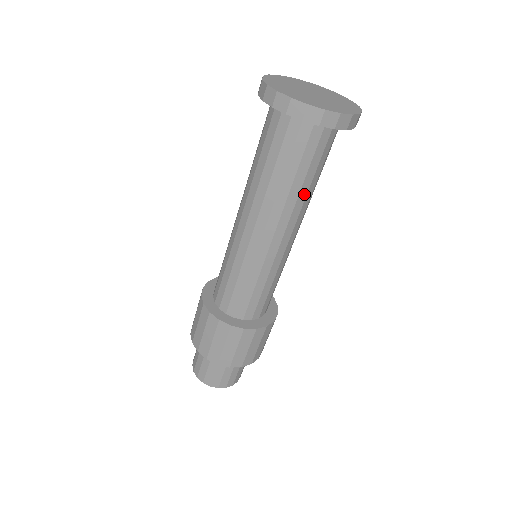
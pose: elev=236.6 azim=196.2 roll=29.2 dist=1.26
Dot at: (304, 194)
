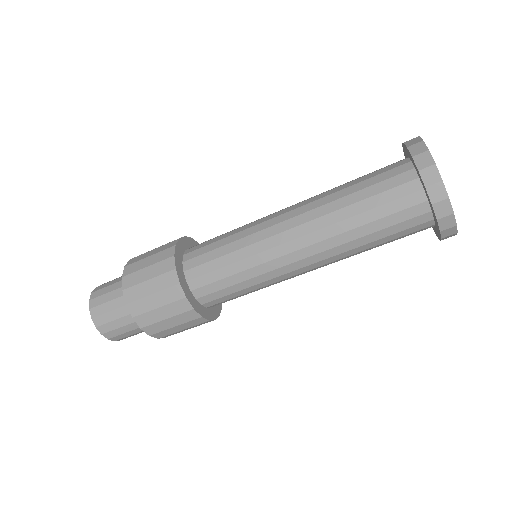
Dot at: (357, 250)
